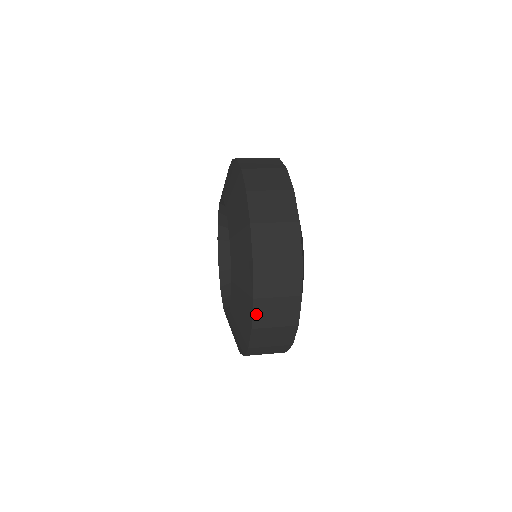
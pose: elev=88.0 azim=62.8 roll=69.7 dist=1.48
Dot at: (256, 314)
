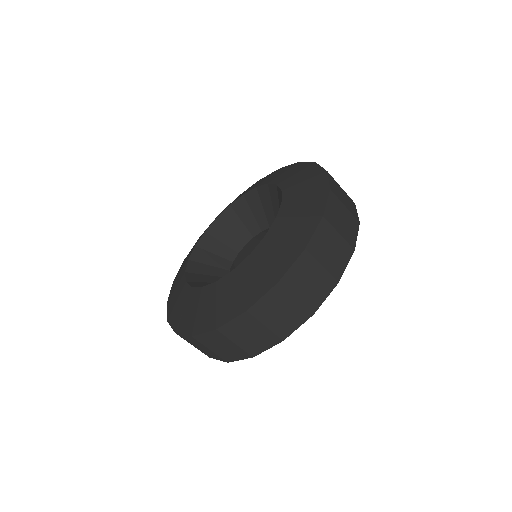
Dot at: occluded
